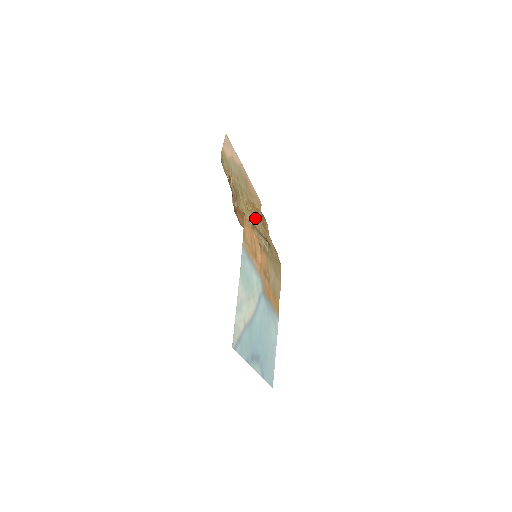
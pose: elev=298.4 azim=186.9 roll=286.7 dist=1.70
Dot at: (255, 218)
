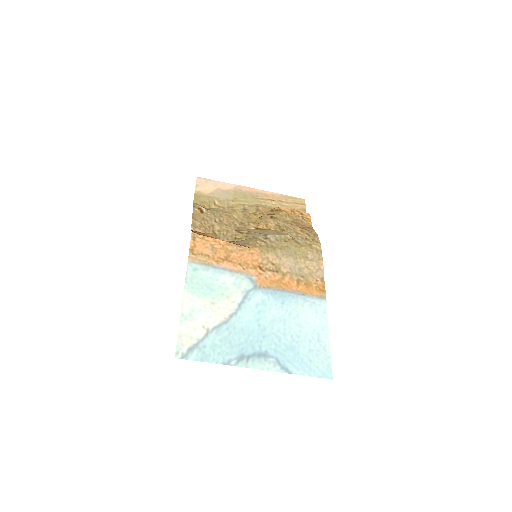
Dot at: (263, 221)
